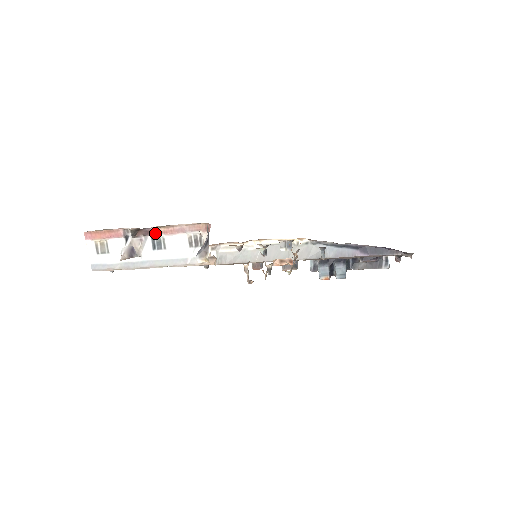
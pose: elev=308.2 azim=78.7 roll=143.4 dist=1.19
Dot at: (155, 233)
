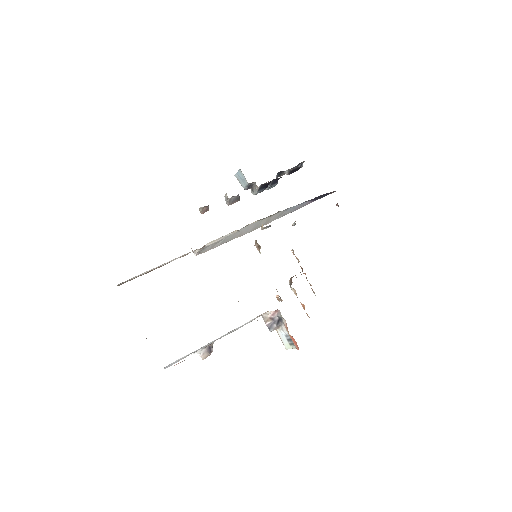
Dot at: occluded
